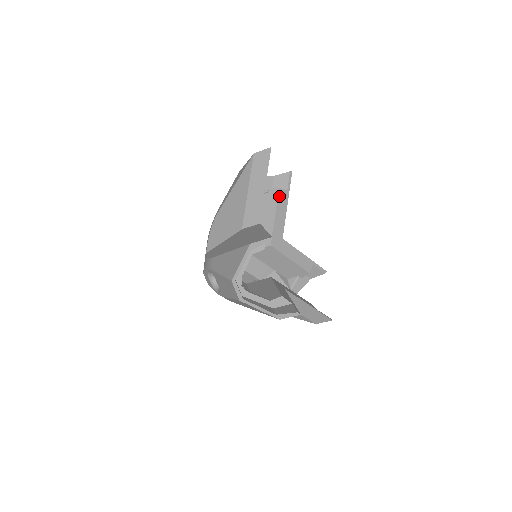
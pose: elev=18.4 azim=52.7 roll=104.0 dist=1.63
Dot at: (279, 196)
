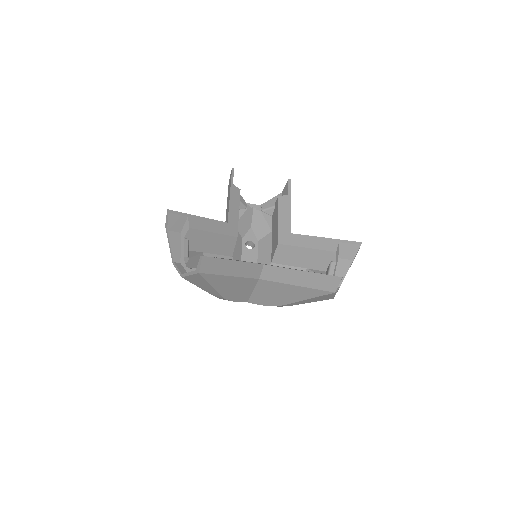
Dot at: (280, 202)
